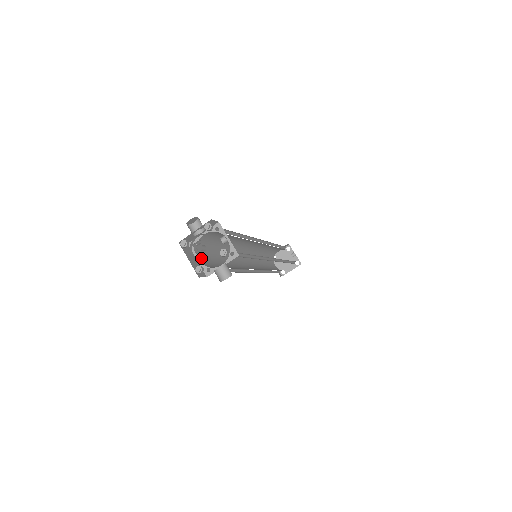
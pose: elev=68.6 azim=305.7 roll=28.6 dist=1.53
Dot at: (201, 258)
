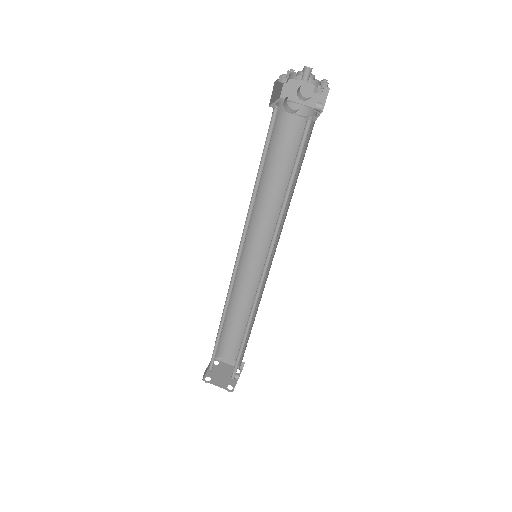
Dot at: occluded
